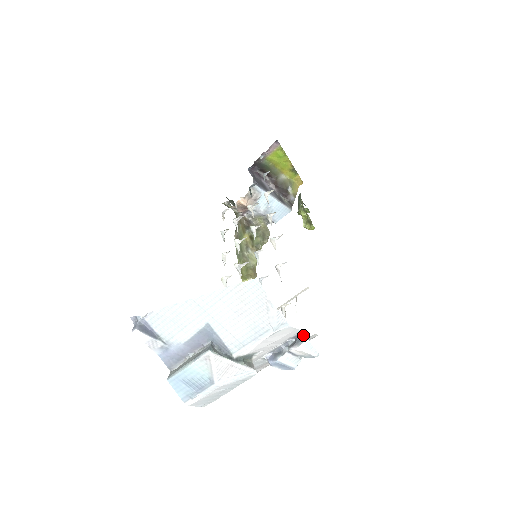
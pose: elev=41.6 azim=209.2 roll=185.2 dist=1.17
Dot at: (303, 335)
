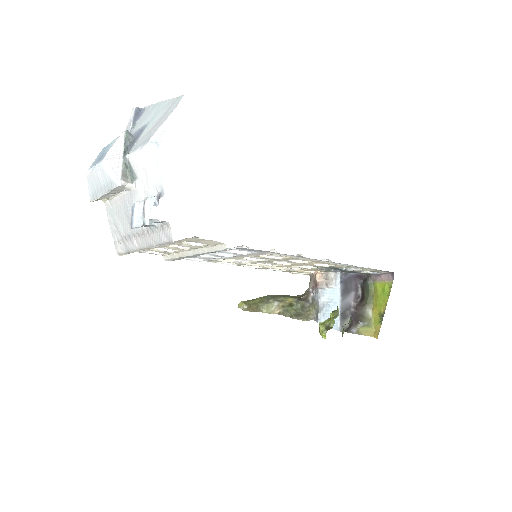
Dot at: occluded
